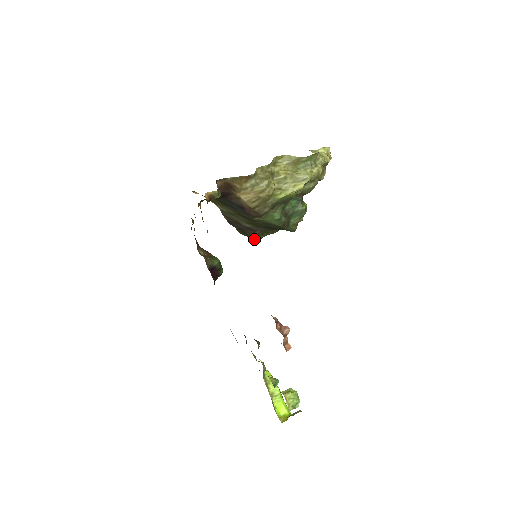
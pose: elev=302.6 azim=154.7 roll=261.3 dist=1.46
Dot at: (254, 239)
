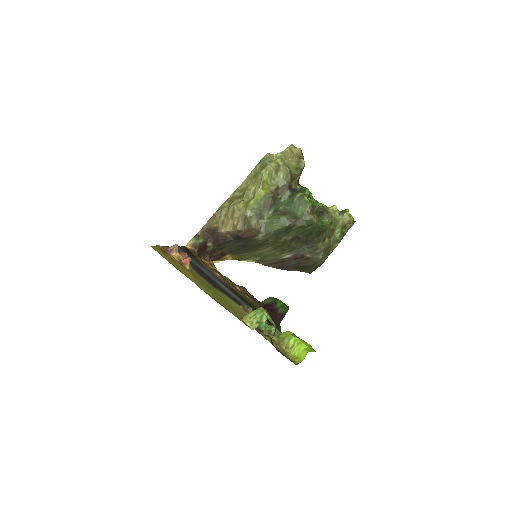
Dot at: (319, 265)
